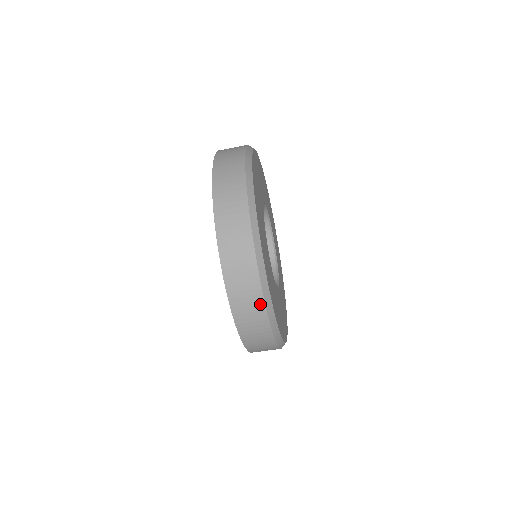
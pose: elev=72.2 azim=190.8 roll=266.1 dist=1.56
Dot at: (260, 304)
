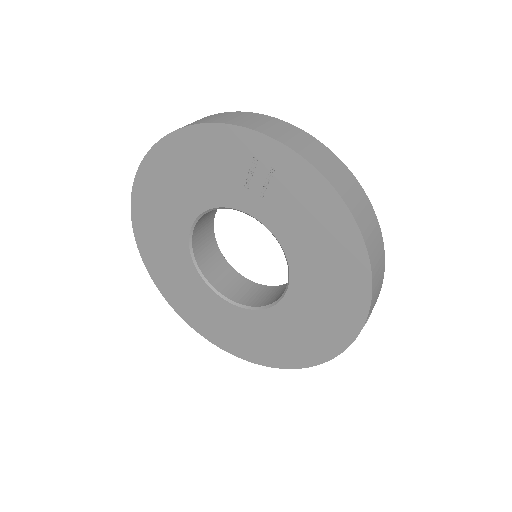
Dot at: (319, 145)
